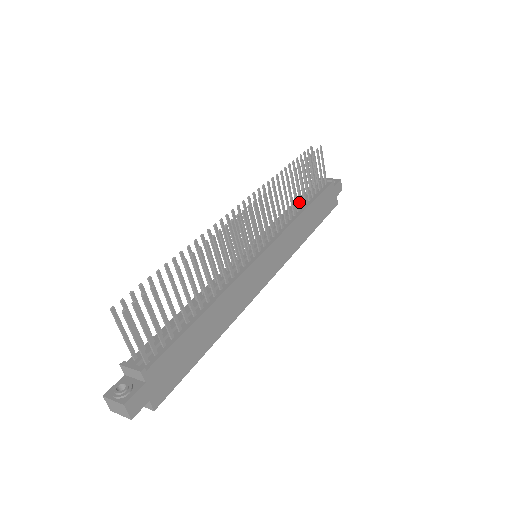
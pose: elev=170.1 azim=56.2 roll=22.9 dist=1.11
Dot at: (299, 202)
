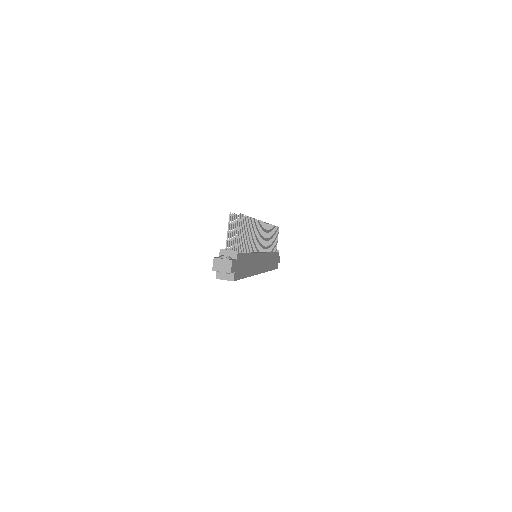
Dot at: occluded
